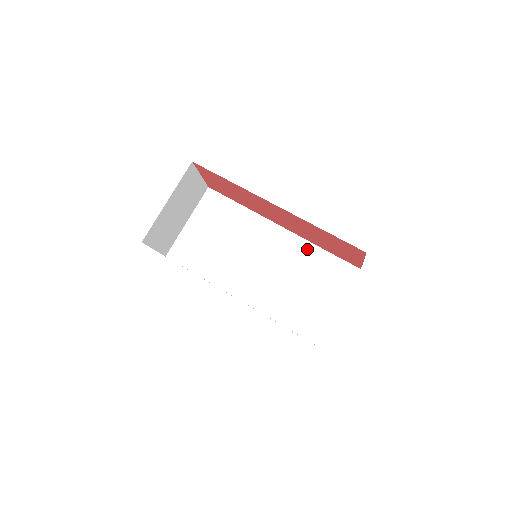
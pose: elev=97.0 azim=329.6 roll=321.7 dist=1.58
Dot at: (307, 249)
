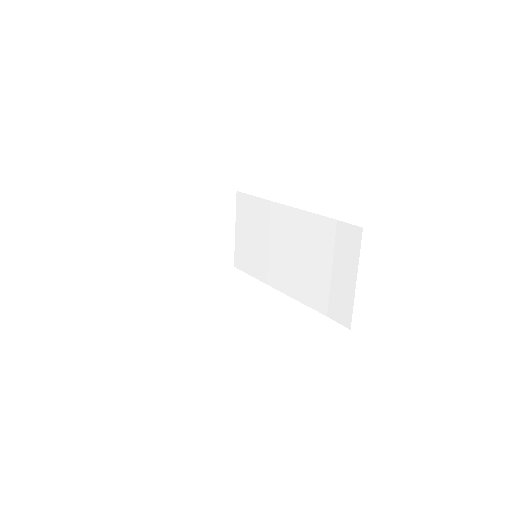
Dot at: (314, 222)
